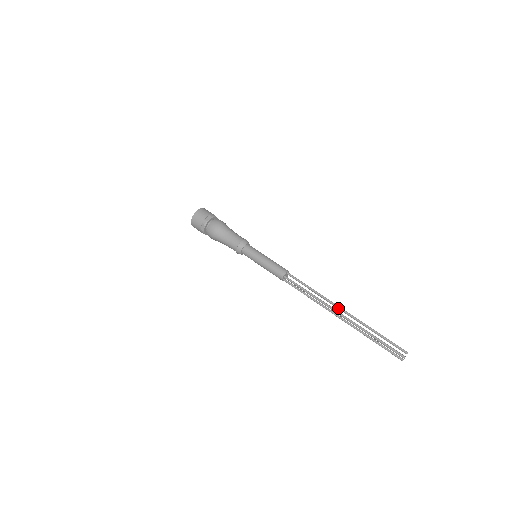
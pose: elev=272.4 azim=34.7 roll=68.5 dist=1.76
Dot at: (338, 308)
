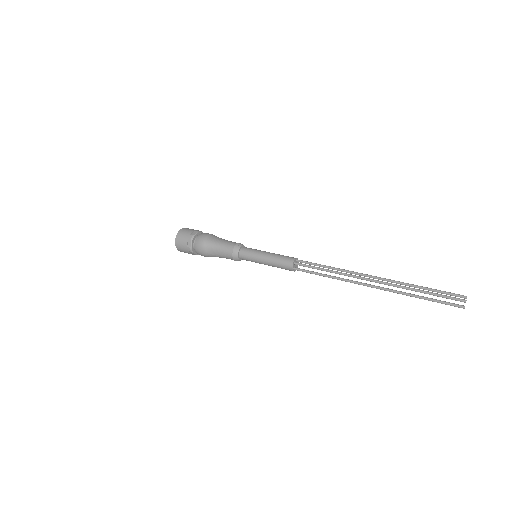
Dot at: occluded
